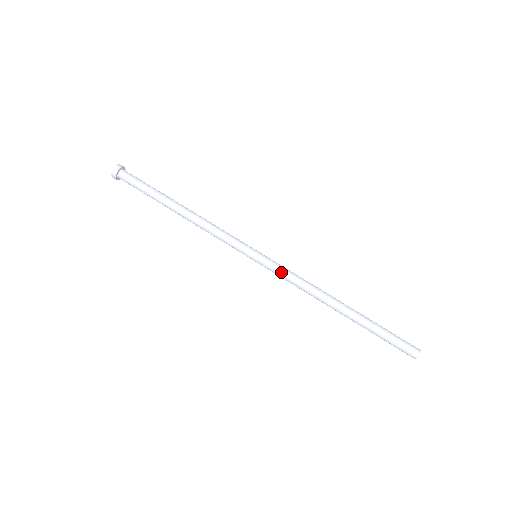
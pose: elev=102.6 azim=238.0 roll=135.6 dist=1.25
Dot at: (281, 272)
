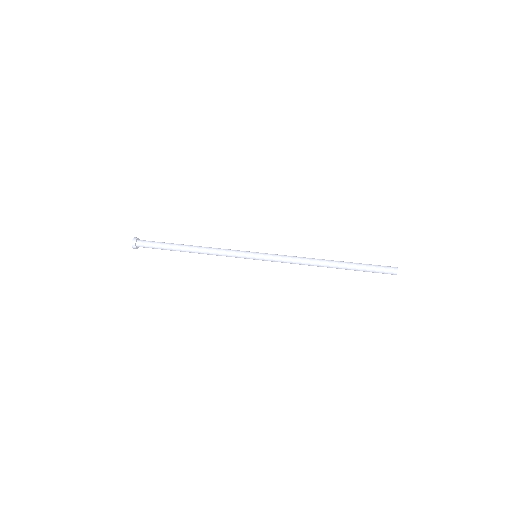
Dot at: (279, 255)
